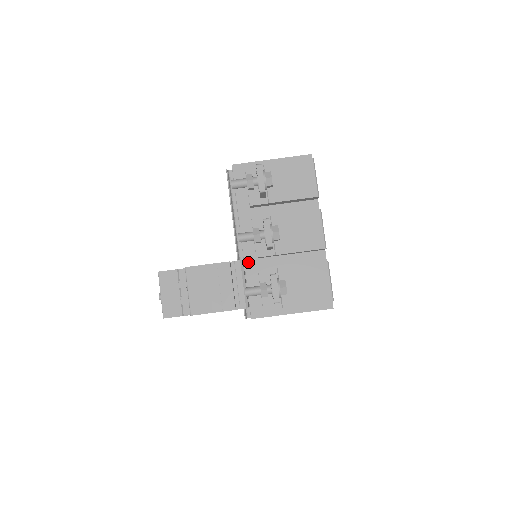
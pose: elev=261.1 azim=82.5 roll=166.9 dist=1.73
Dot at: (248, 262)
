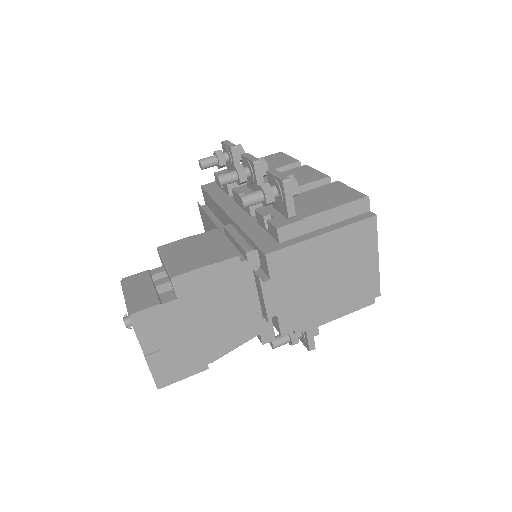
Dot at: (241, 222)
